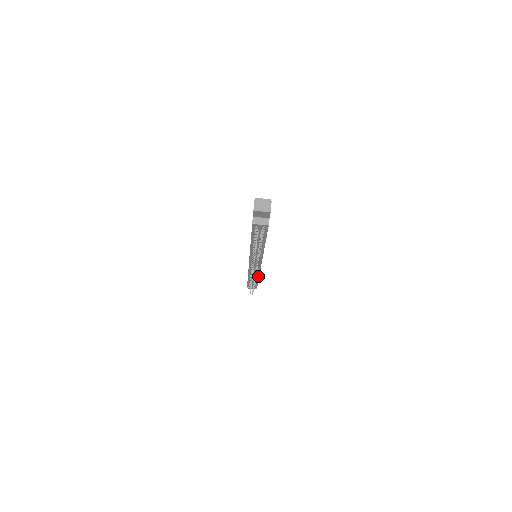
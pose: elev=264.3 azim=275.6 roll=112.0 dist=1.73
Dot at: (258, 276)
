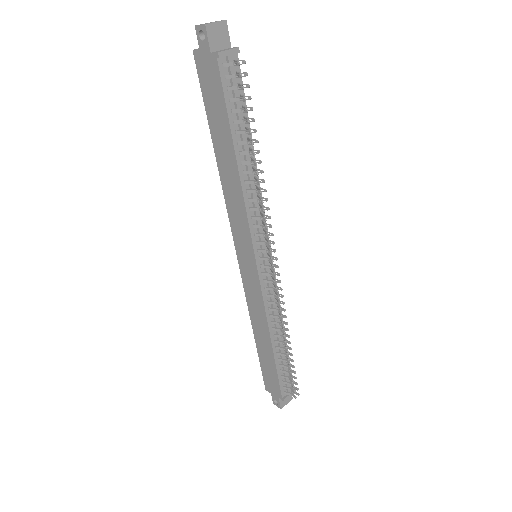
Dot at: occluded
